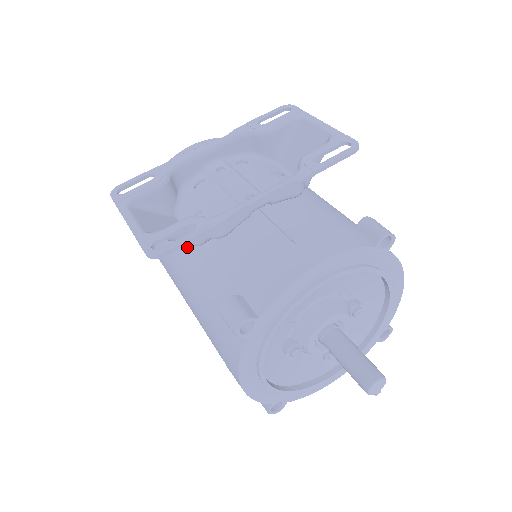
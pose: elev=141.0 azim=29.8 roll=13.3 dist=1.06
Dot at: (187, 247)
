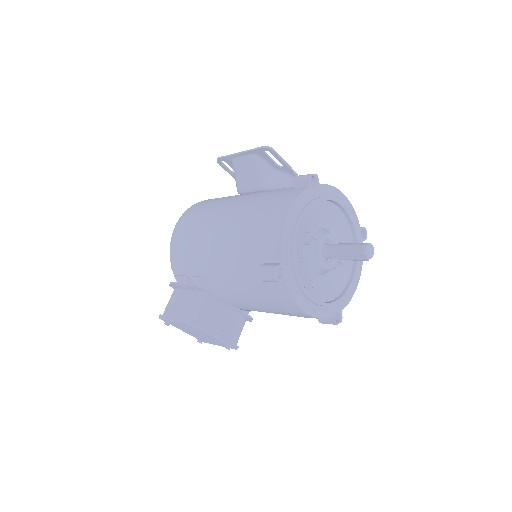
Dot at: occluded
